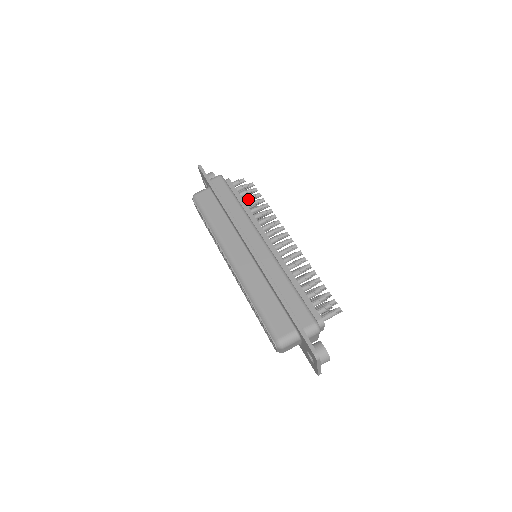
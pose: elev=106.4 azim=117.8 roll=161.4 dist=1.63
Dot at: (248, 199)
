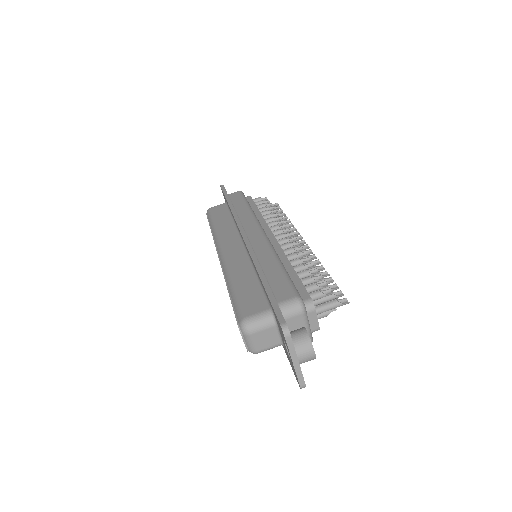
Dot at: (264, 209)
